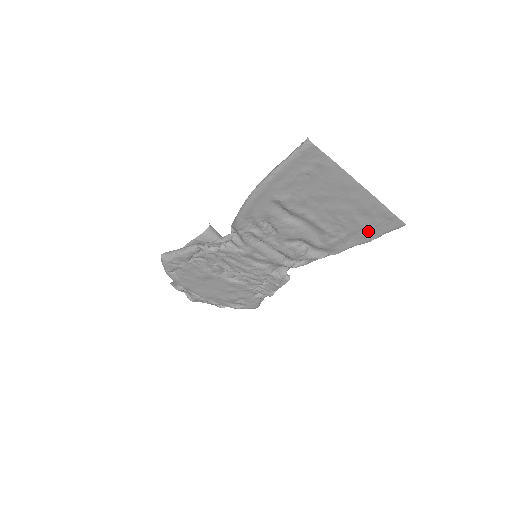
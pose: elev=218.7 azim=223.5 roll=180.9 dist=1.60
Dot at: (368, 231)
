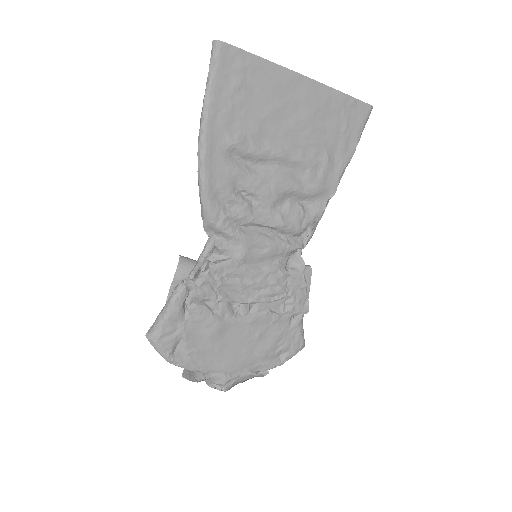
Dot at: (344, 137)
